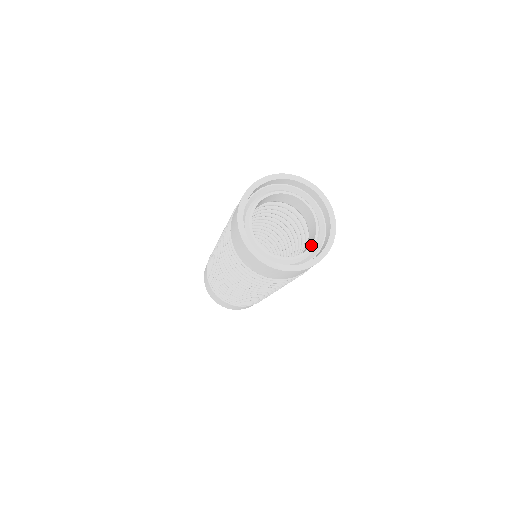
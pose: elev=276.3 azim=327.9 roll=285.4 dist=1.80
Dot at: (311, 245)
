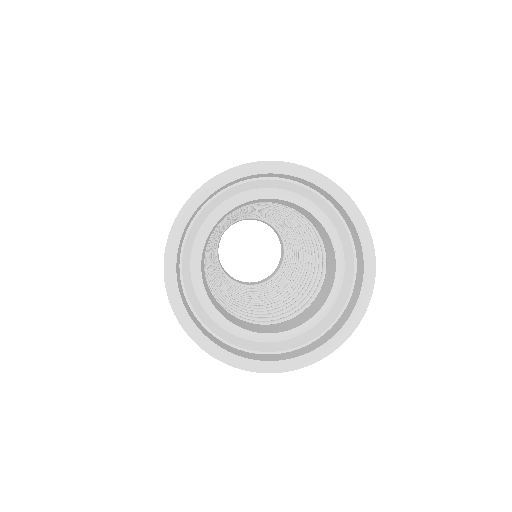
Dot at: (268, 333)
